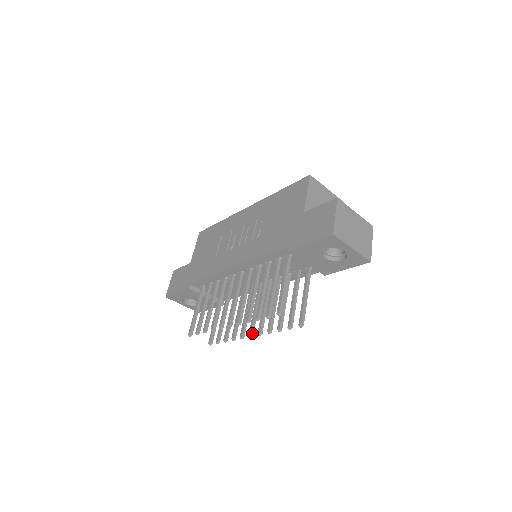
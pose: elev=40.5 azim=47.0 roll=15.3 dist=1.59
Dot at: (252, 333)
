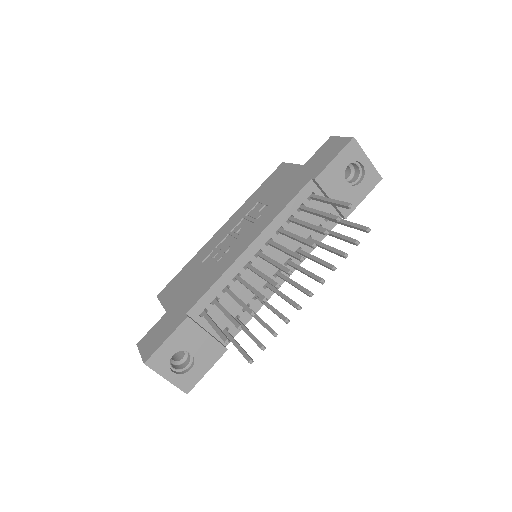
Dot at: (310, 292)
